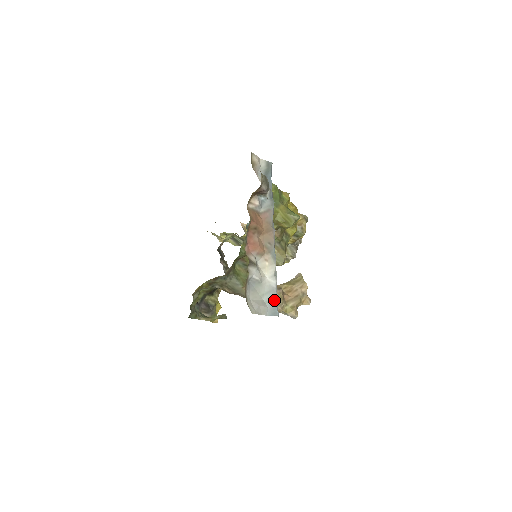
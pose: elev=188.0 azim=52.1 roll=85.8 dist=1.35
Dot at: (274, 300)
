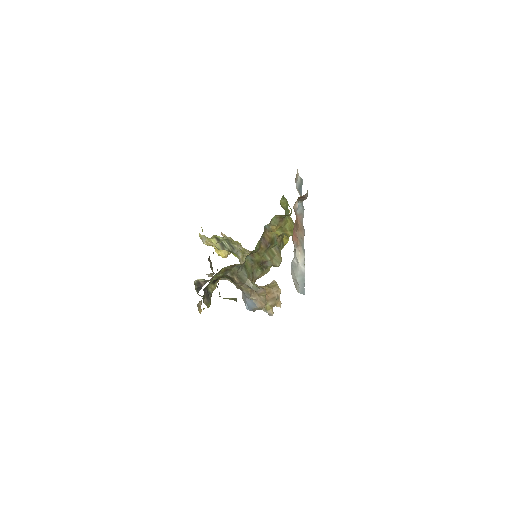
Dot at: (303, 282)
